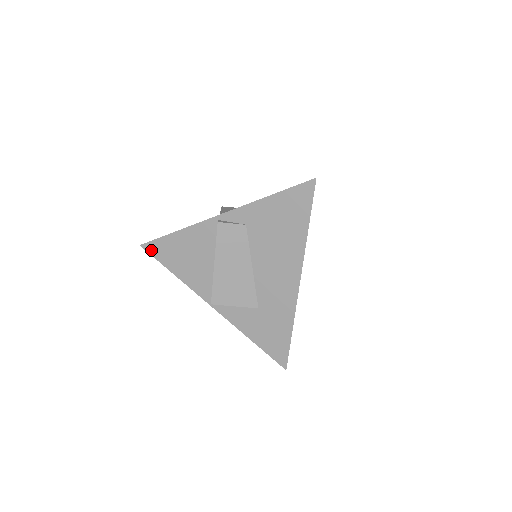
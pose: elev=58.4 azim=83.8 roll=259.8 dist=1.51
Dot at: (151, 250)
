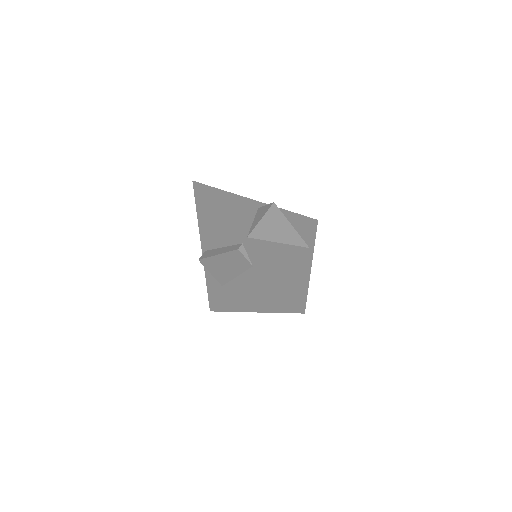
Dot at: (196, 192)
